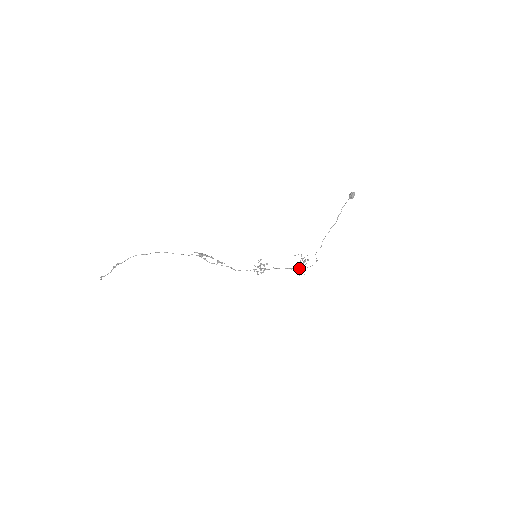
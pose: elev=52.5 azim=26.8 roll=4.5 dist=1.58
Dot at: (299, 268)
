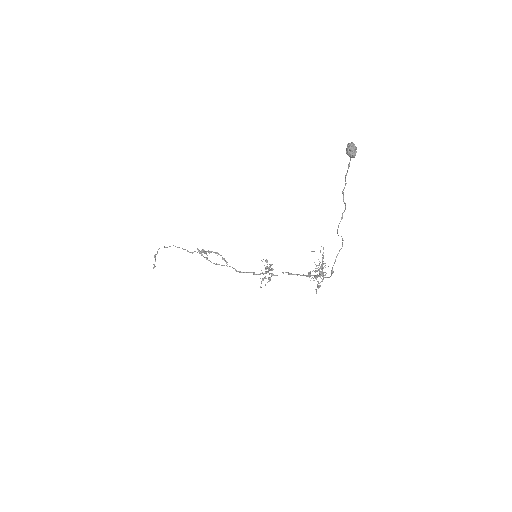
Dot at: (315, 277)
